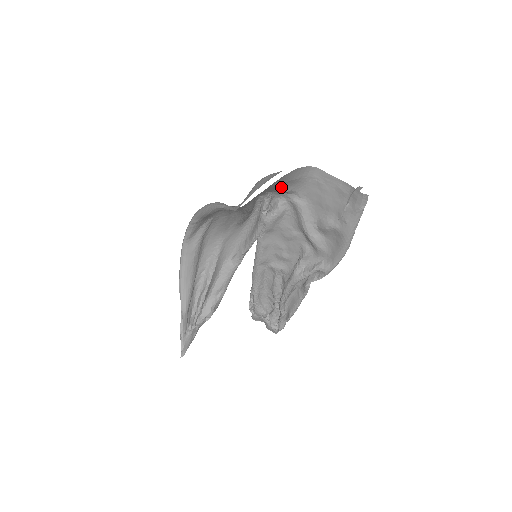
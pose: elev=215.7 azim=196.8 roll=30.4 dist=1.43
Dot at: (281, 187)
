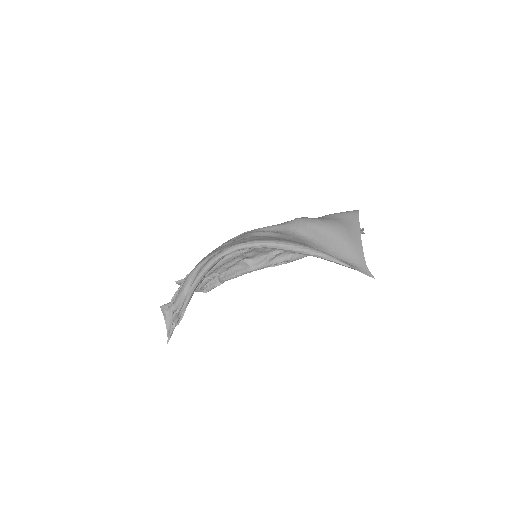
Dot at: occluded
